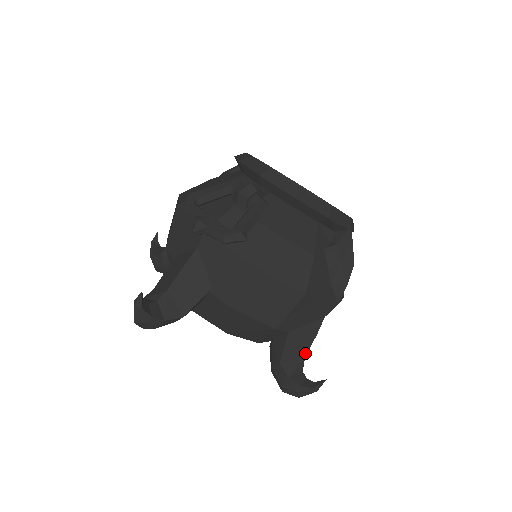
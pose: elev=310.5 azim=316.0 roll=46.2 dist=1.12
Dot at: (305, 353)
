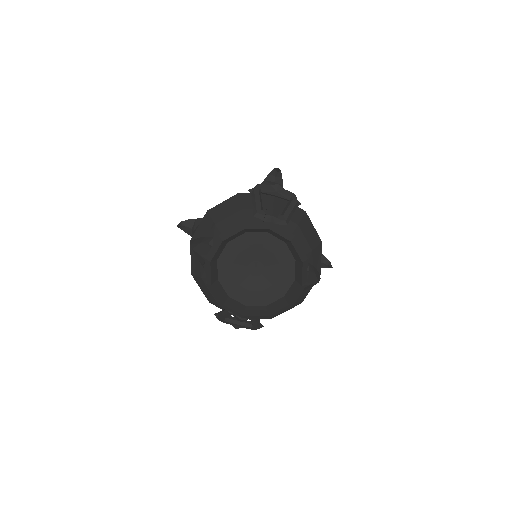
Dot at: occluded
